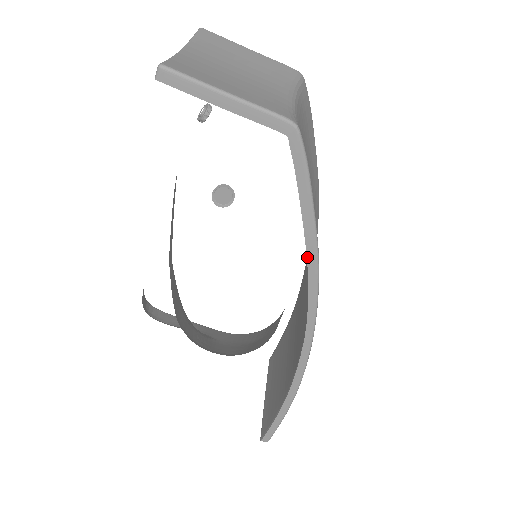
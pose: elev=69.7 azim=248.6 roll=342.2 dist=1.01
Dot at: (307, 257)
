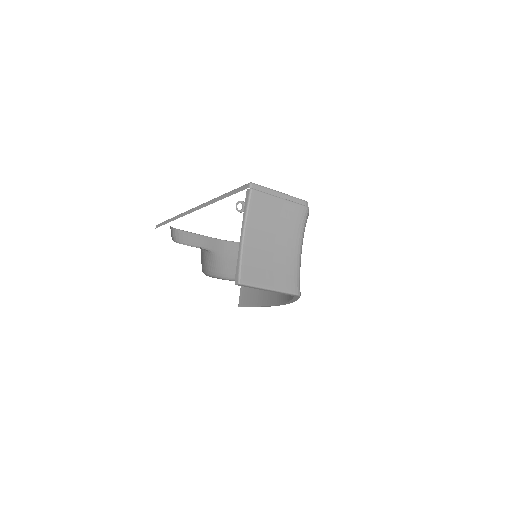
Dot at: (288, 302)
